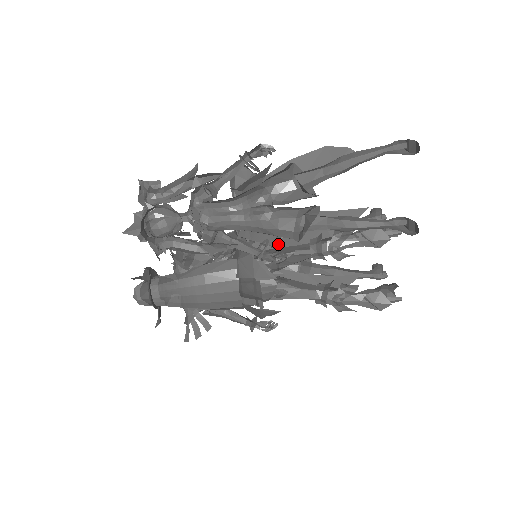
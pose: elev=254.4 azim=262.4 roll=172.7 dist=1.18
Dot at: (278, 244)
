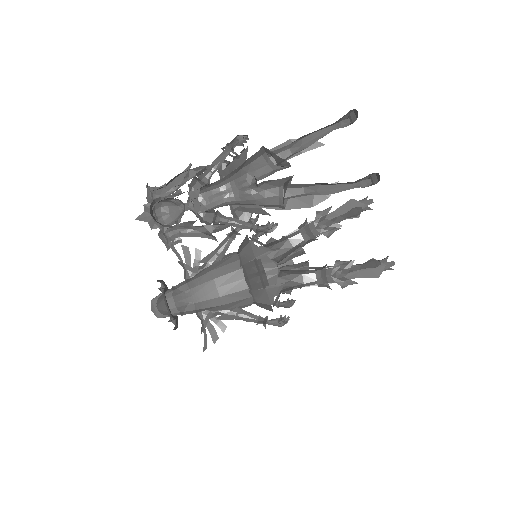
Dot at: (267, 214)
